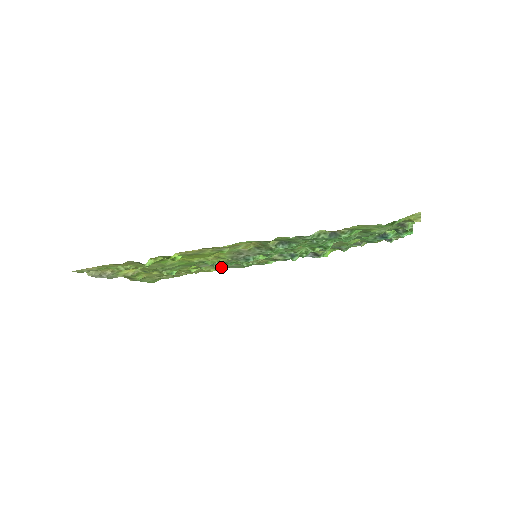
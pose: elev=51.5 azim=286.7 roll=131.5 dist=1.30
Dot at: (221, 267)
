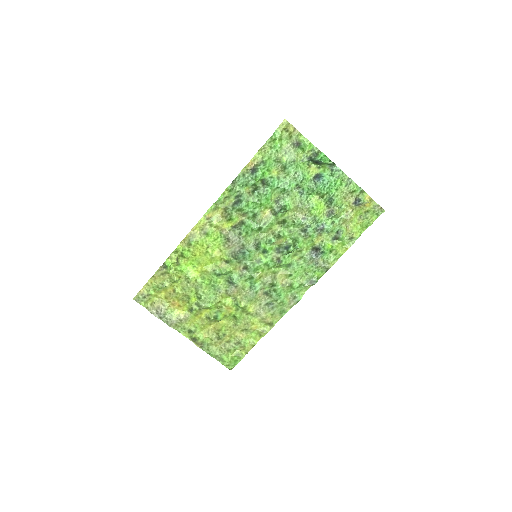
Dot at: (261, 310)
